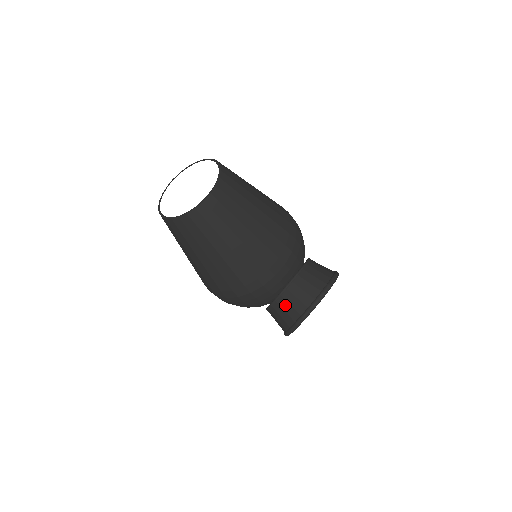
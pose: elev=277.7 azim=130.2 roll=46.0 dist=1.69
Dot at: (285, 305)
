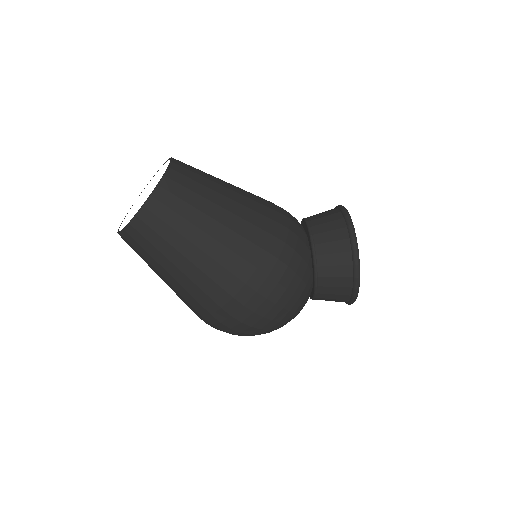
Dot at: (325, 237)
